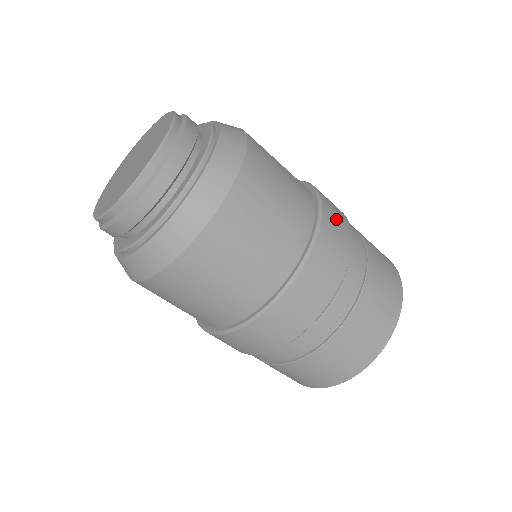
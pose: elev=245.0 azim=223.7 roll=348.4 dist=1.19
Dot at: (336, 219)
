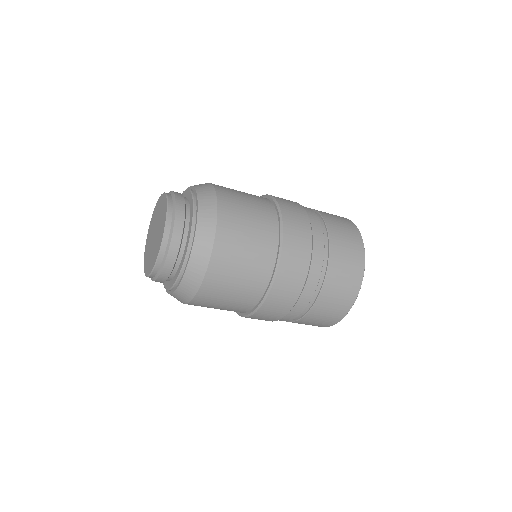
Dot at: (293, 265)
